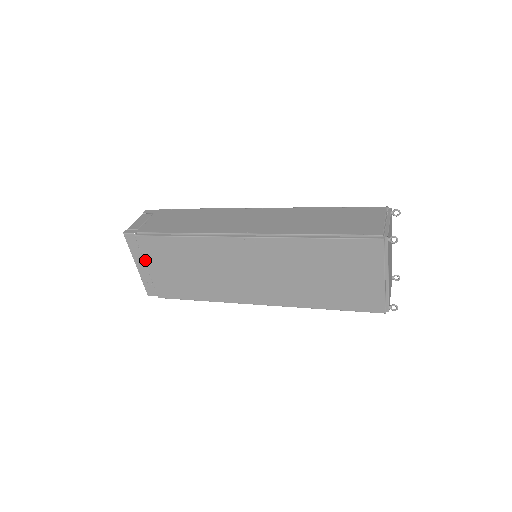
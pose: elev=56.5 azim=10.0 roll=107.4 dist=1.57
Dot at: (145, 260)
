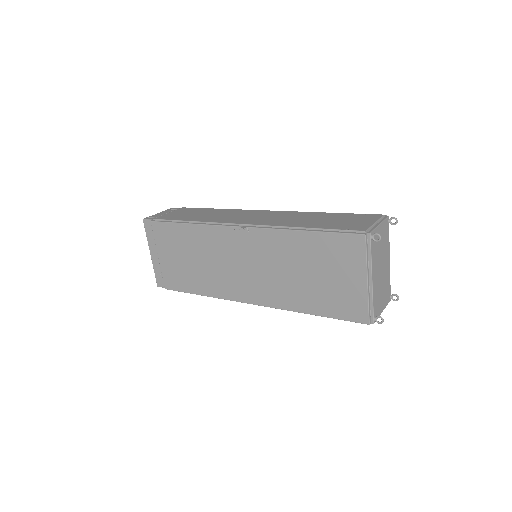
Dot at: (157, 247)
